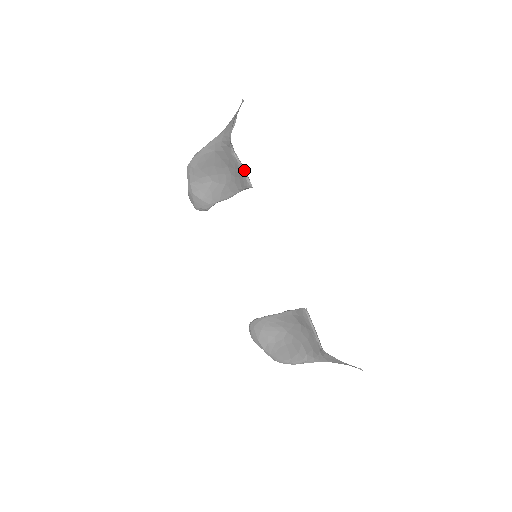
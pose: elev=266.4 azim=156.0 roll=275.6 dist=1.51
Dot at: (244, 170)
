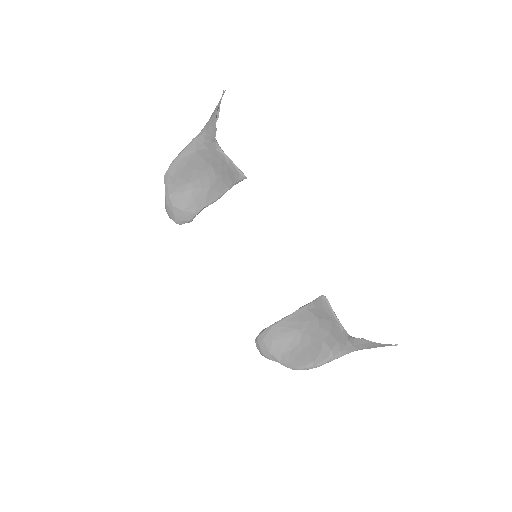
Dot at: (233, 163)
